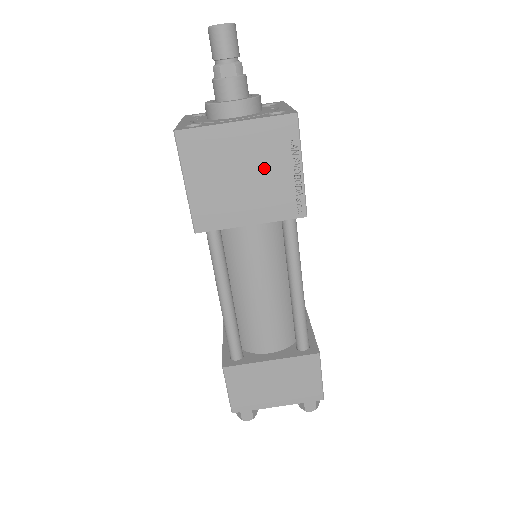
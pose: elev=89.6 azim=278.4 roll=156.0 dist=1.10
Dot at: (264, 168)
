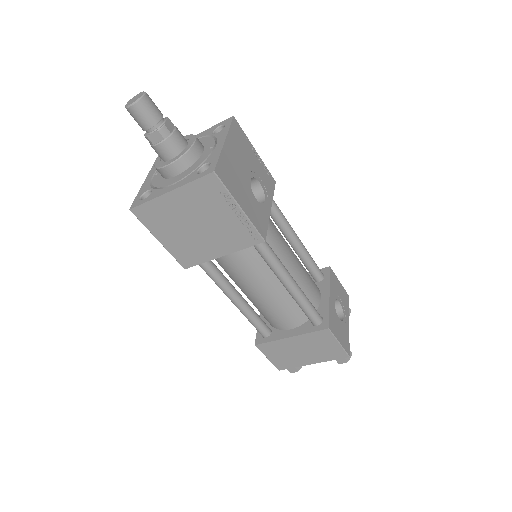
Dot at: (210, 217)
